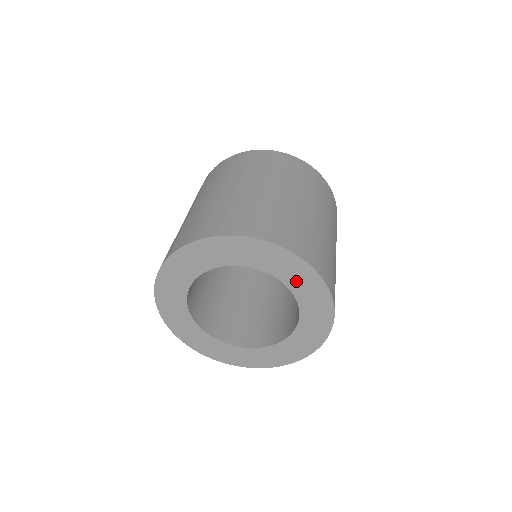
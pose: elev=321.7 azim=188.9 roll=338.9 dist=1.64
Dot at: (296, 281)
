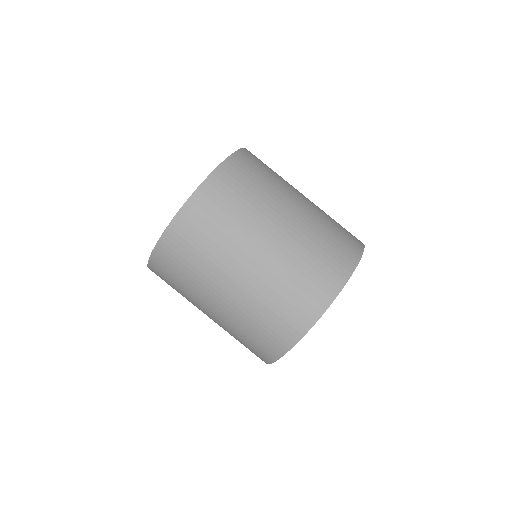
Dot at: occluded
